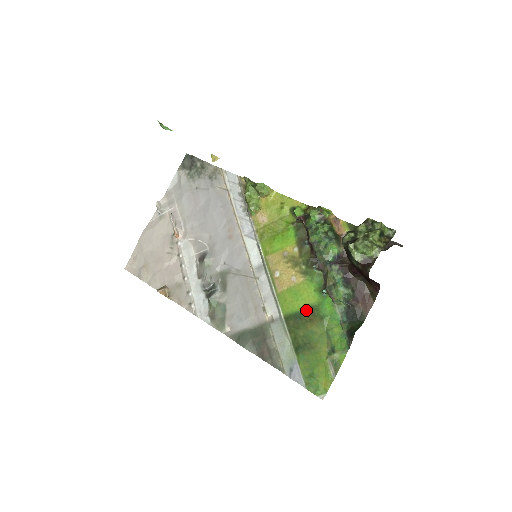
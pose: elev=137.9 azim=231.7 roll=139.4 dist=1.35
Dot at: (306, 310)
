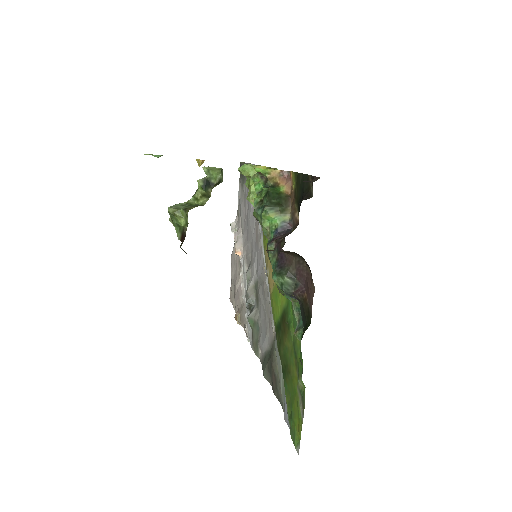
Dot at: (282, 317)
